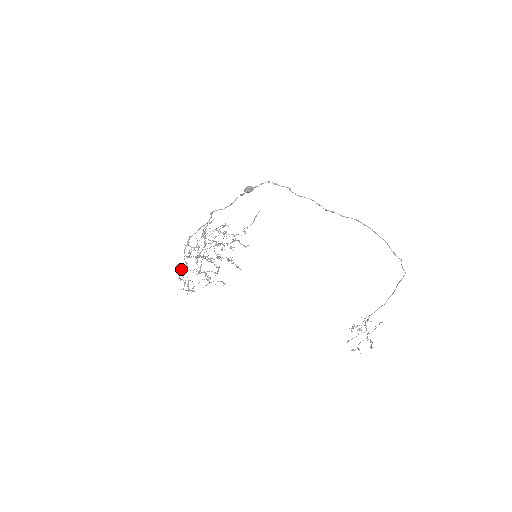
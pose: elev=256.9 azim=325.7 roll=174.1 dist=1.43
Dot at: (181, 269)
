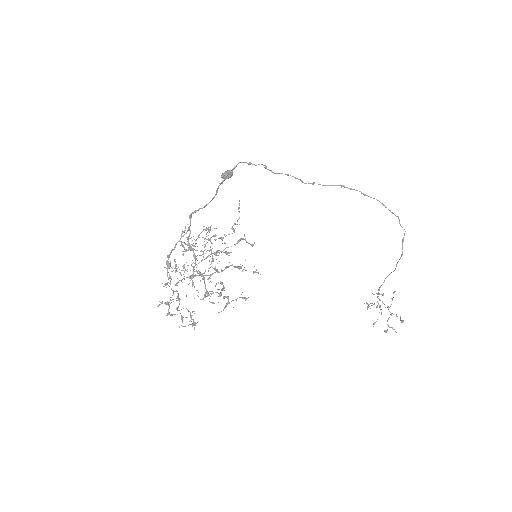
Dot at: (166, 302)
